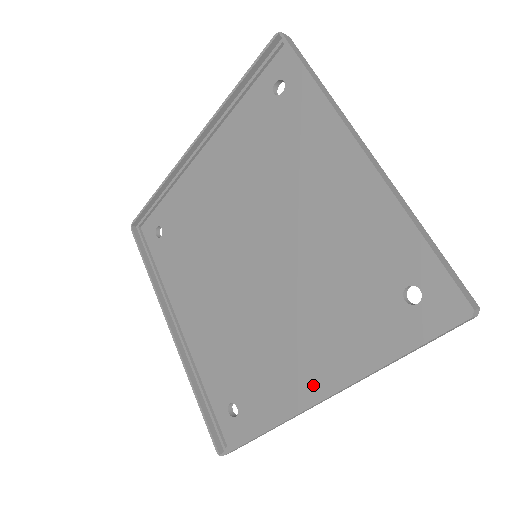
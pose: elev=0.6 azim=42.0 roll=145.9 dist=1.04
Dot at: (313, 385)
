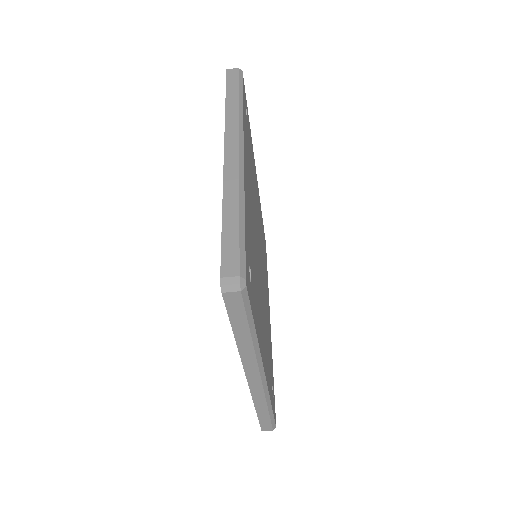
Dot at: occluded
